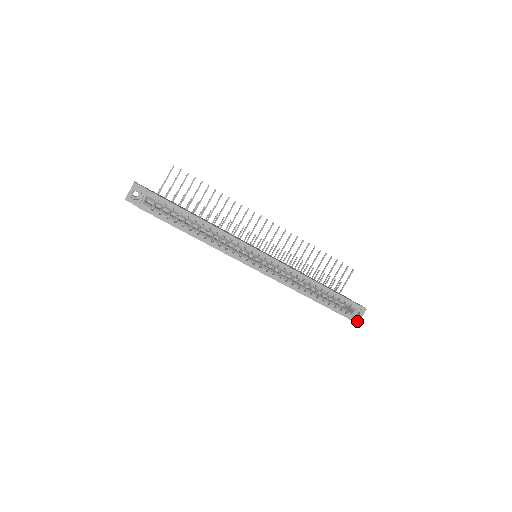
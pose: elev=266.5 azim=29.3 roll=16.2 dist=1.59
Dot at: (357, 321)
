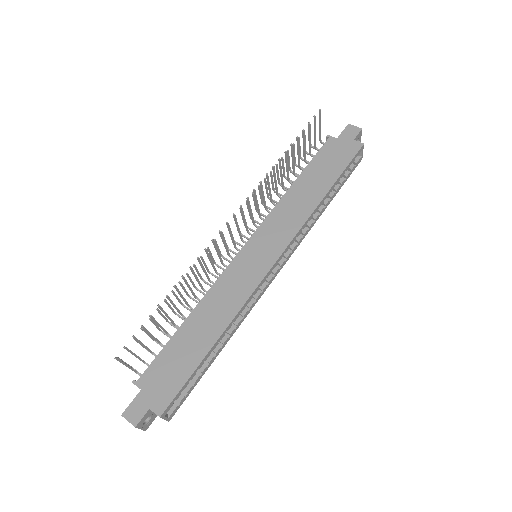
Dot at: occluded
